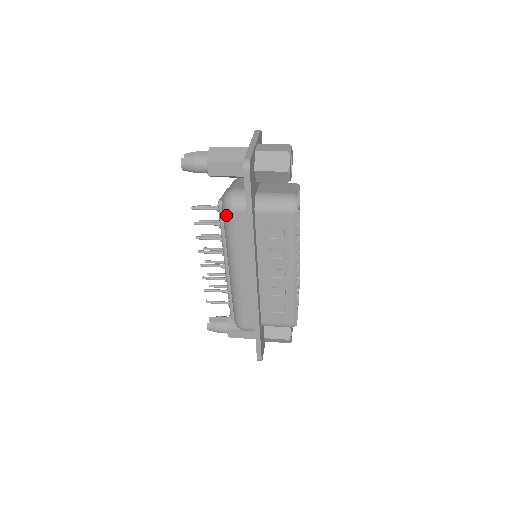
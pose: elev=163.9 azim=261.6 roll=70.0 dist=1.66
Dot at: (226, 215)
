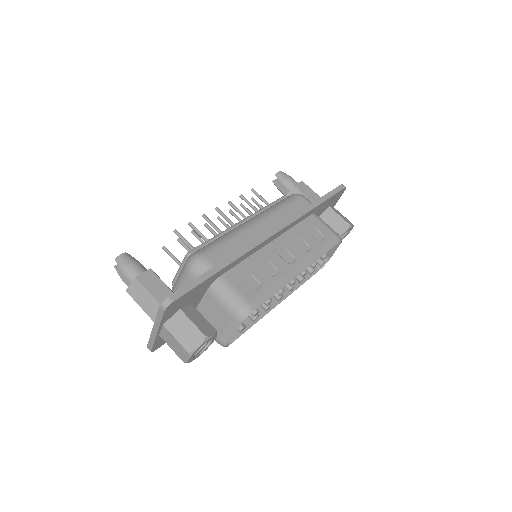
Dot at: occluded
